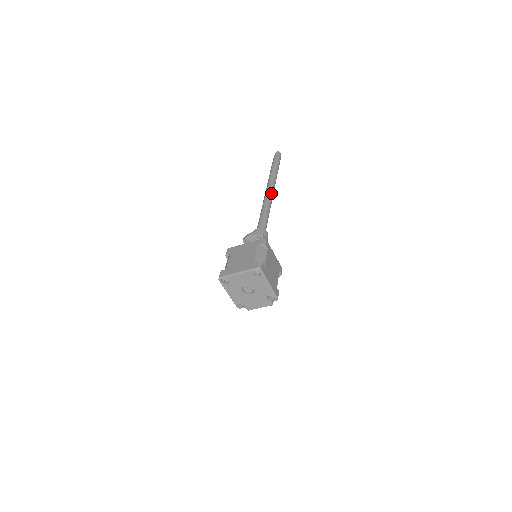
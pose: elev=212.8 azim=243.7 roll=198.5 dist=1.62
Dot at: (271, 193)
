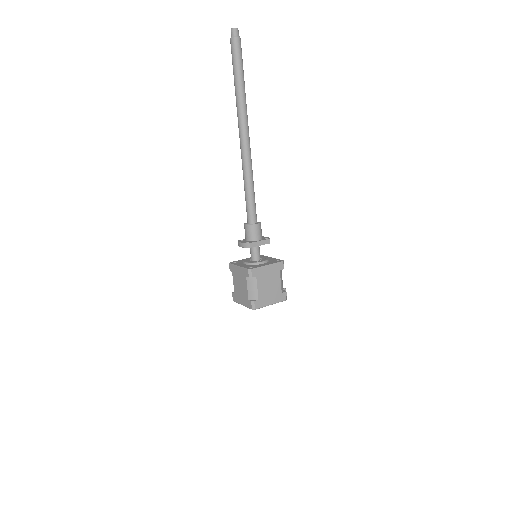
Dot at: (245, 147)
